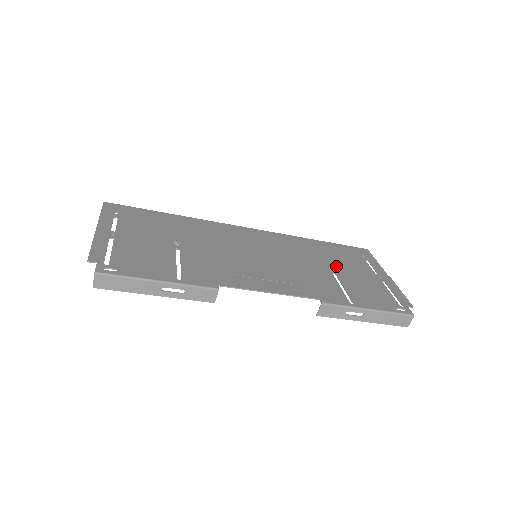
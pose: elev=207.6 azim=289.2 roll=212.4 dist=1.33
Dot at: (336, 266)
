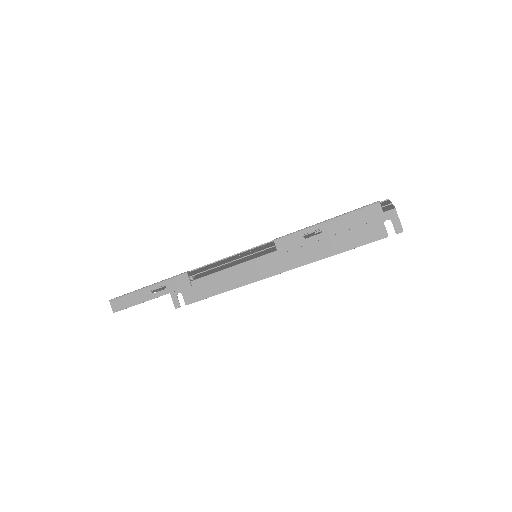
Dot at: occluded
